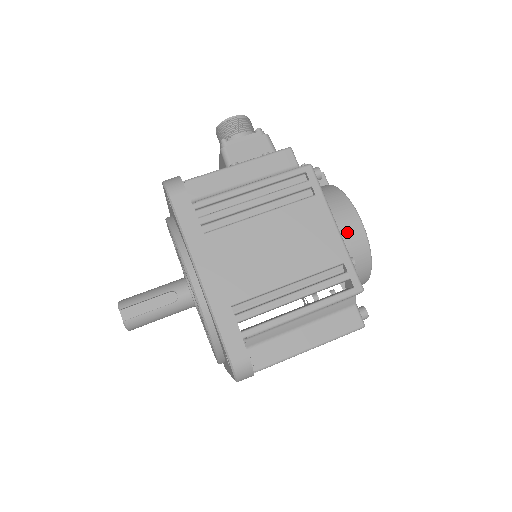
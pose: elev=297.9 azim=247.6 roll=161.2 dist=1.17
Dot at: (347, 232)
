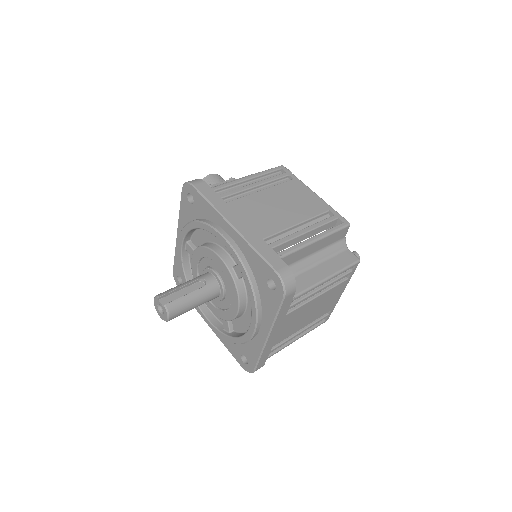
Dot at: occluded
